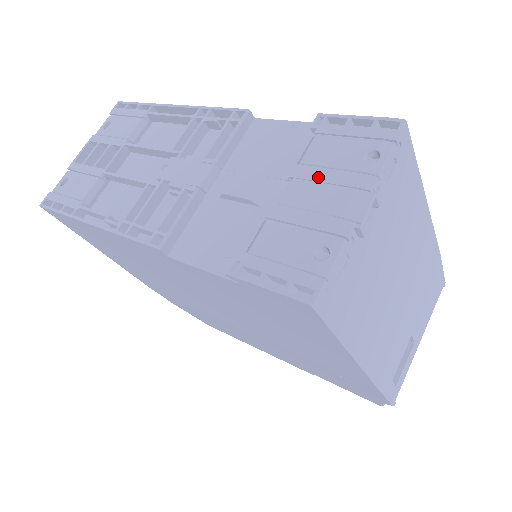
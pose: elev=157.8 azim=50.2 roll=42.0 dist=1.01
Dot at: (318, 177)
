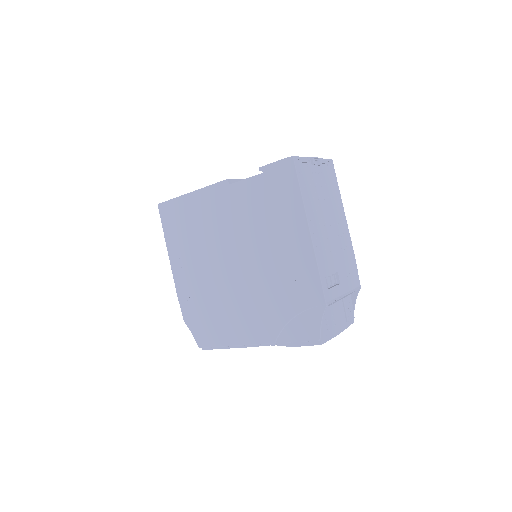
Dot at: occluded
